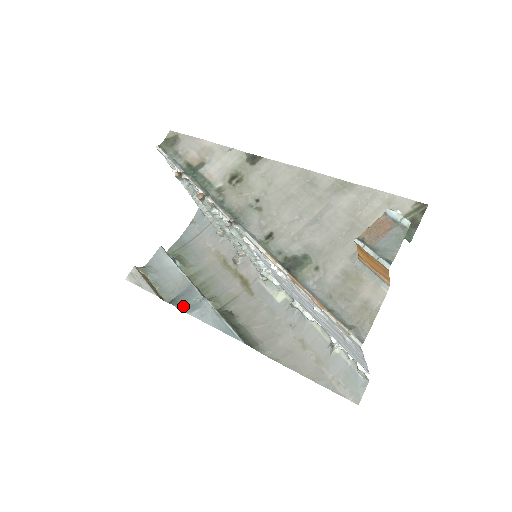
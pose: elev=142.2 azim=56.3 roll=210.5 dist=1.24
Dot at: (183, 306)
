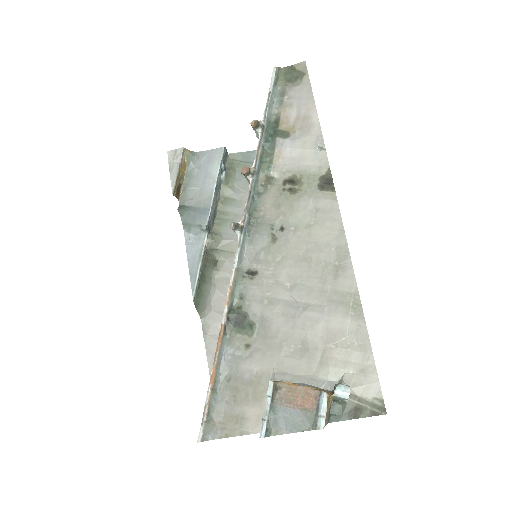
Dot at: (186, 220)
